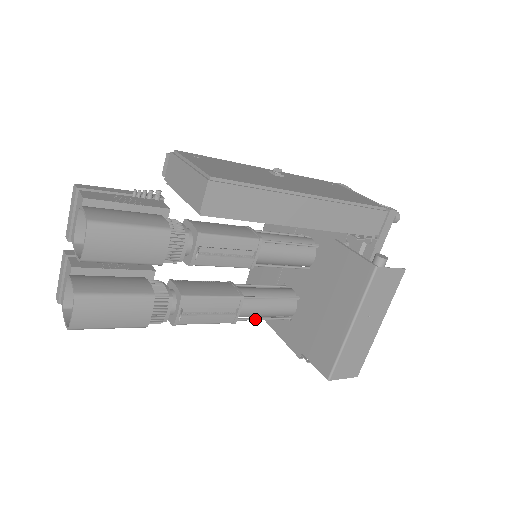
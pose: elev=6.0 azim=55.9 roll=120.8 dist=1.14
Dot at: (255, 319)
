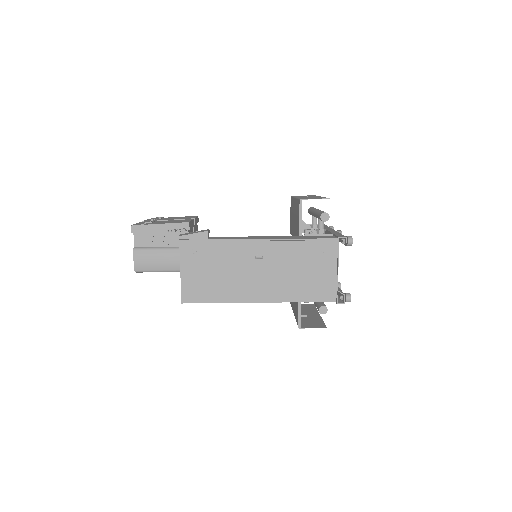
Dot at: occluded
